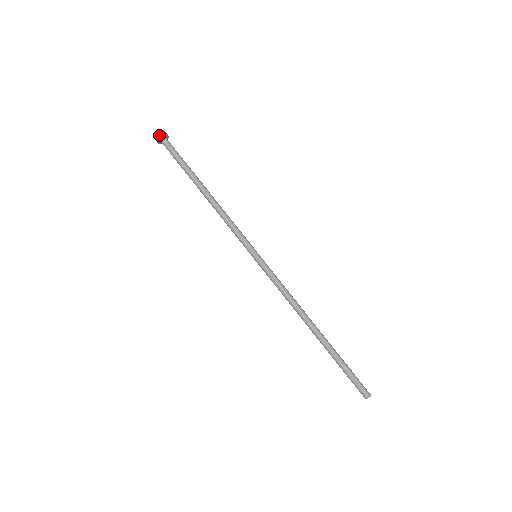
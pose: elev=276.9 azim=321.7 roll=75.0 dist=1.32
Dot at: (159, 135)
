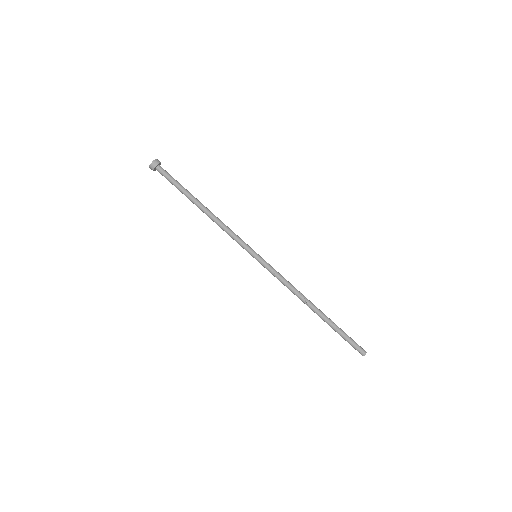
Dot at: (153, 164)
